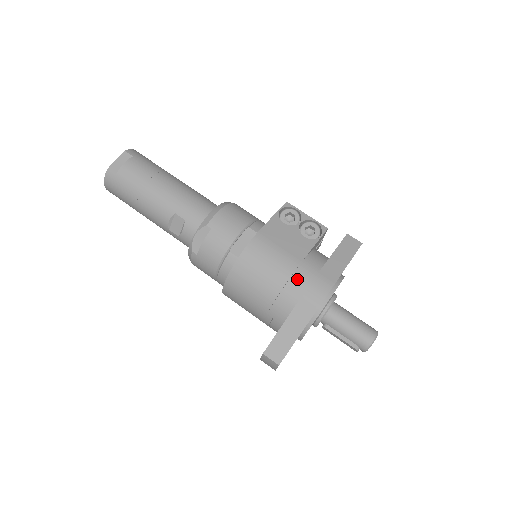
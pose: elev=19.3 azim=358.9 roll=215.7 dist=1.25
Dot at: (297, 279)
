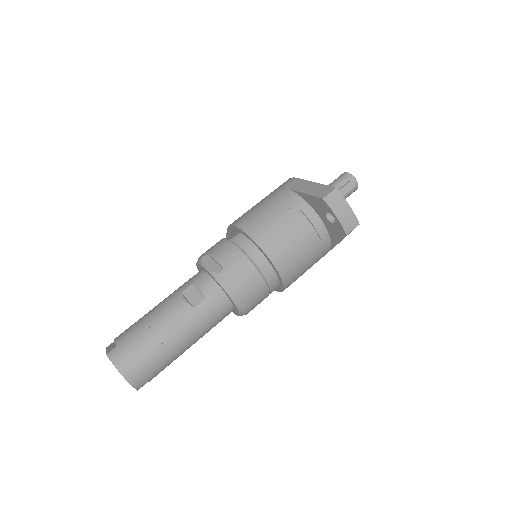
Dot at: (271, 194)
